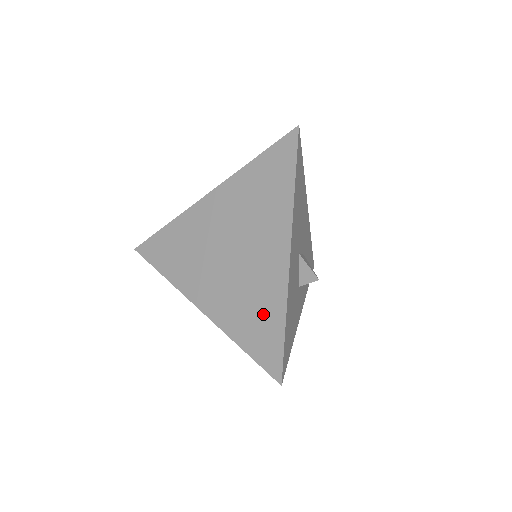
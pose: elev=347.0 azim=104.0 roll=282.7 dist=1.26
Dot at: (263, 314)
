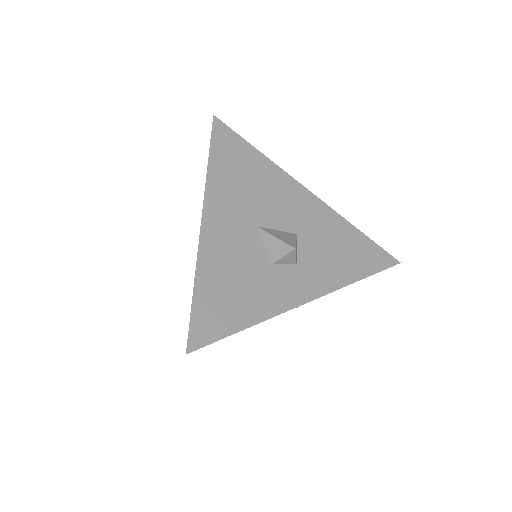
Dot at: occluded
